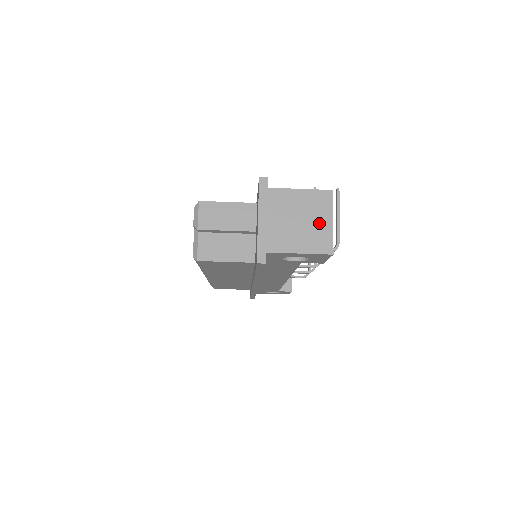
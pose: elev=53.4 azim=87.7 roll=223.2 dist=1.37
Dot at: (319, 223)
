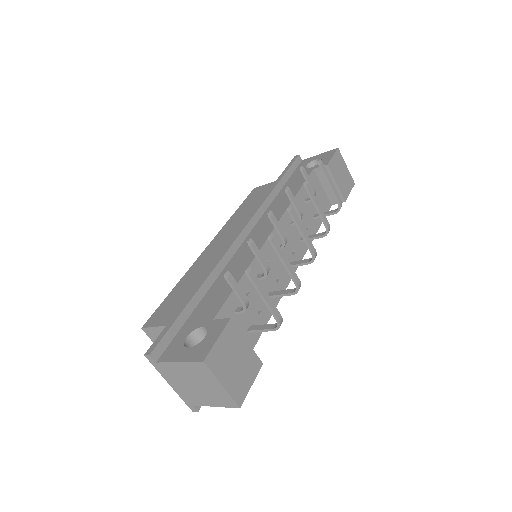
Dot at: (212, 387)
